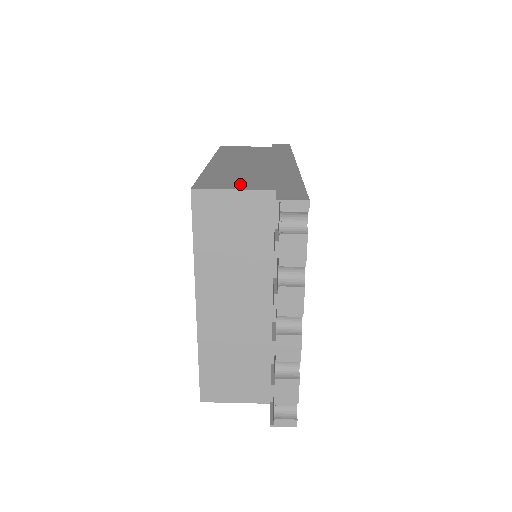
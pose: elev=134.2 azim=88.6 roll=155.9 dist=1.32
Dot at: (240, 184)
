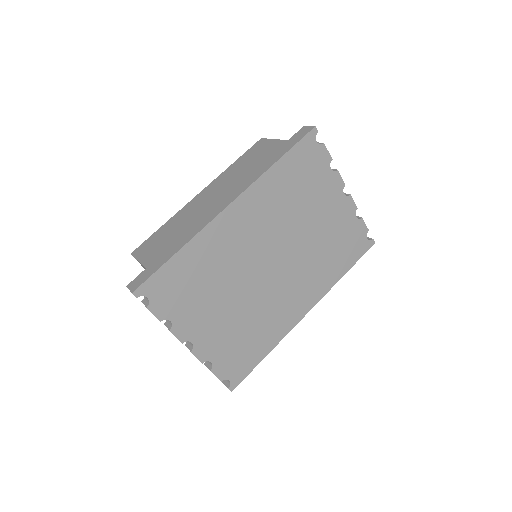
Dot at: (150, 251)
